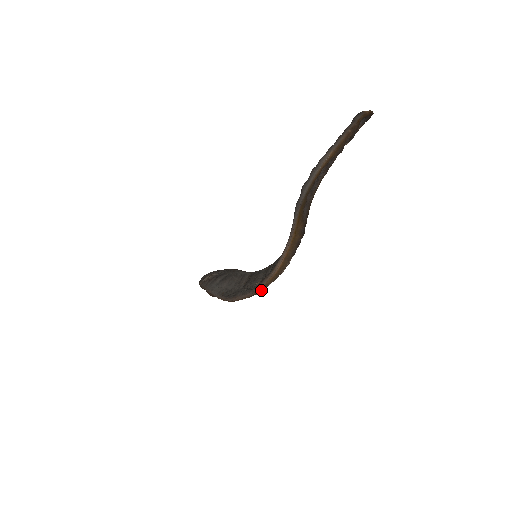
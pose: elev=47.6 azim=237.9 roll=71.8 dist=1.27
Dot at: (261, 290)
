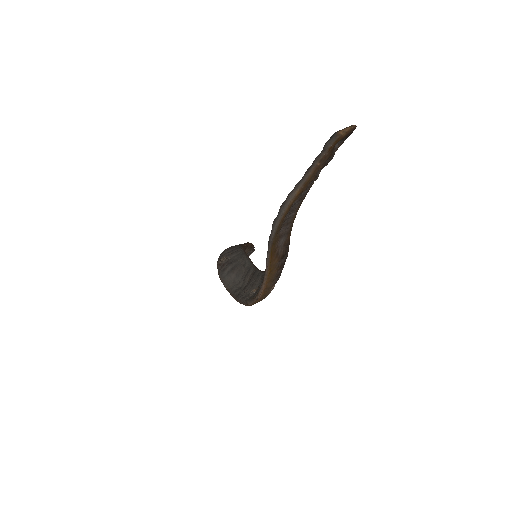
Dot at: (253, 304)
